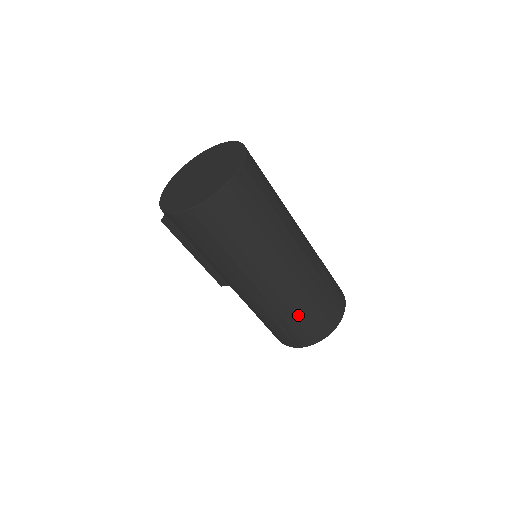
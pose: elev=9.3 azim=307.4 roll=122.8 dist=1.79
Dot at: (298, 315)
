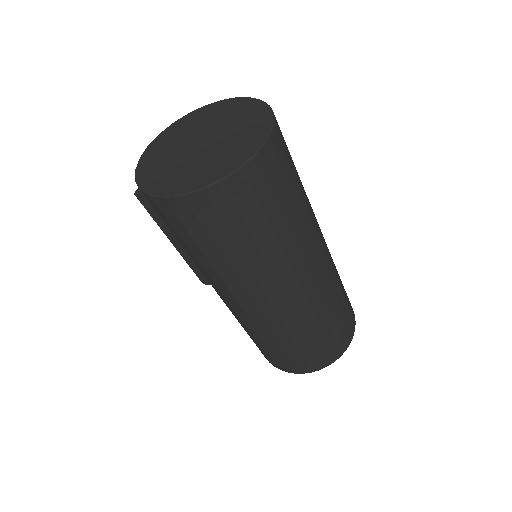
Dot at: (300, 341)
